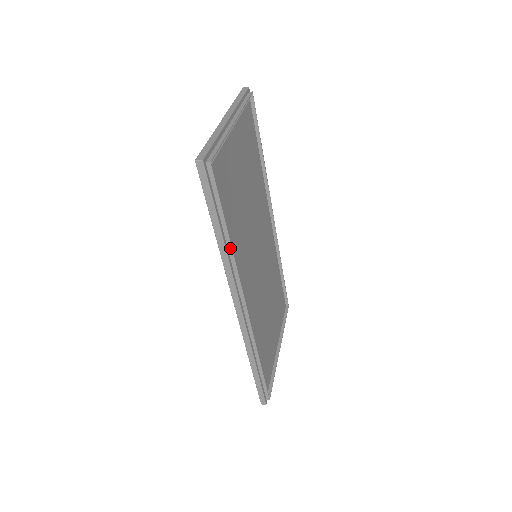
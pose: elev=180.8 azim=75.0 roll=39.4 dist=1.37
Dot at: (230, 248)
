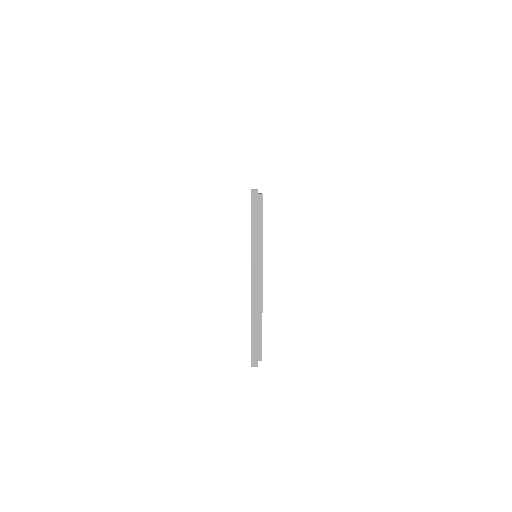
Dot at: occluded
